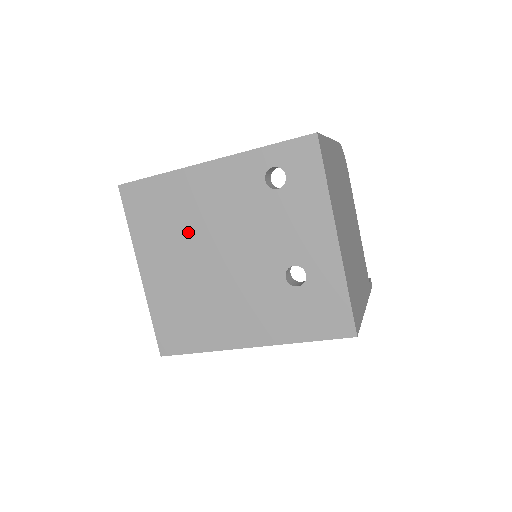
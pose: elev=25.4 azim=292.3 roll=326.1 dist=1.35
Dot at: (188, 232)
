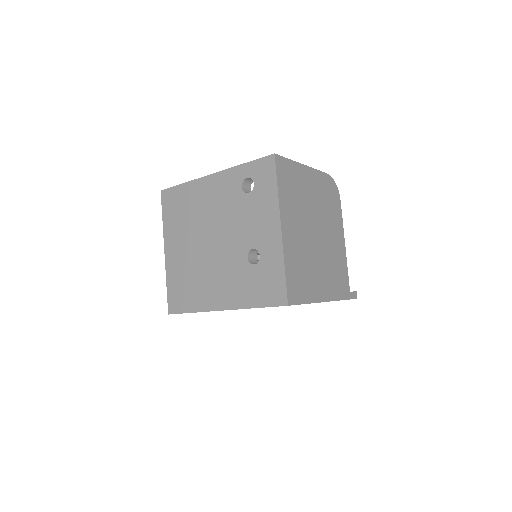
Dot at: (195, 223)
